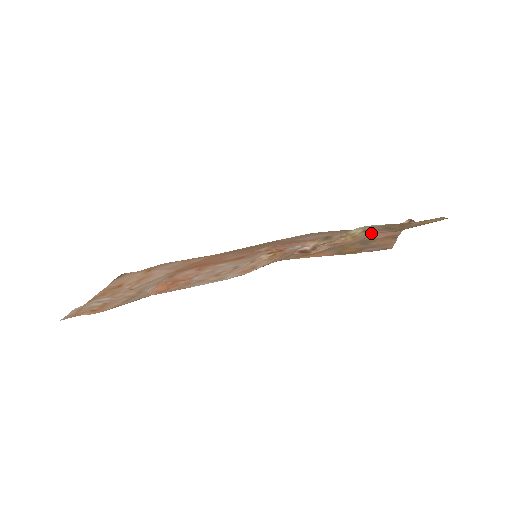
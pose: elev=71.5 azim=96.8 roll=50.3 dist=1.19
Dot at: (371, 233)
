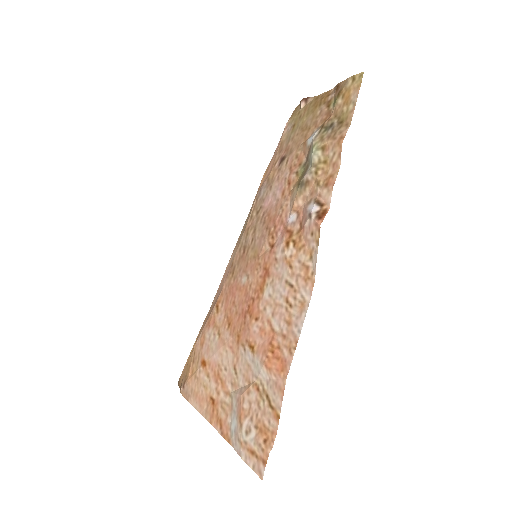
Dot at: (336, 146)
